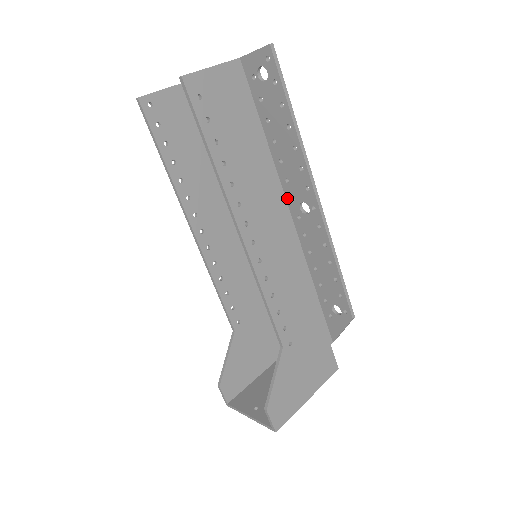
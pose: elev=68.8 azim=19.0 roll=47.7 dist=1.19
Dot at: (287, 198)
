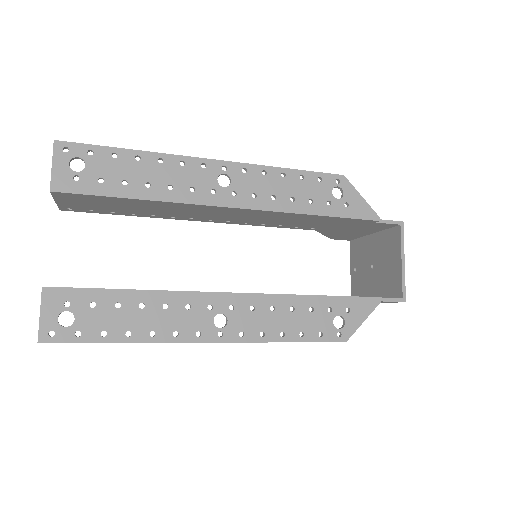
Dot at: (207, 299)
